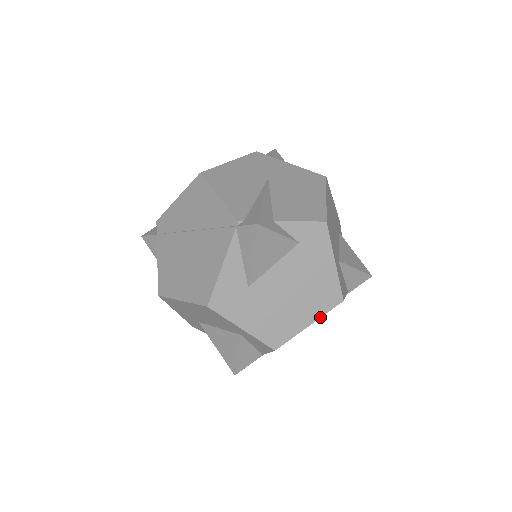
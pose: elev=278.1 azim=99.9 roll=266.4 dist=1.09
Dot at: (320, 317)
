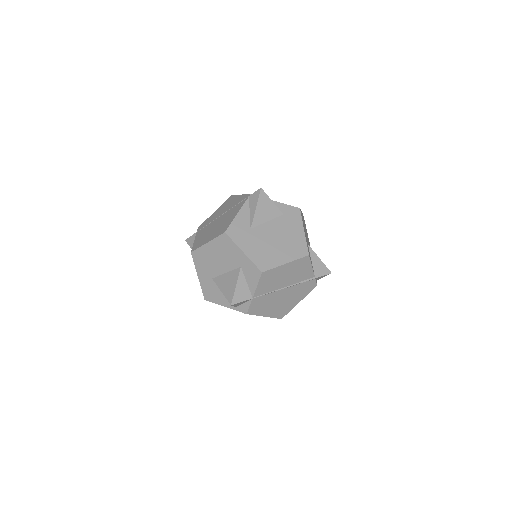
Dot at: (293, 260)
